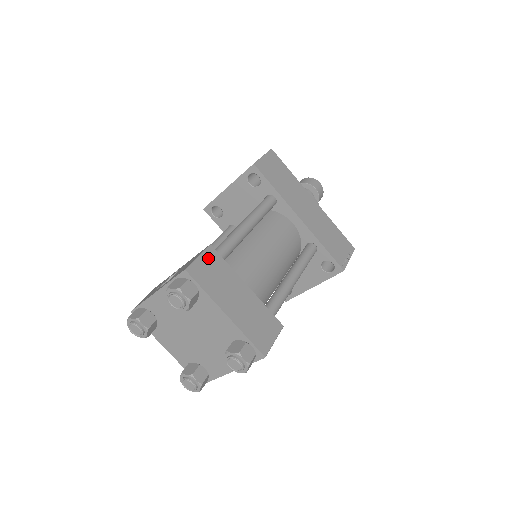
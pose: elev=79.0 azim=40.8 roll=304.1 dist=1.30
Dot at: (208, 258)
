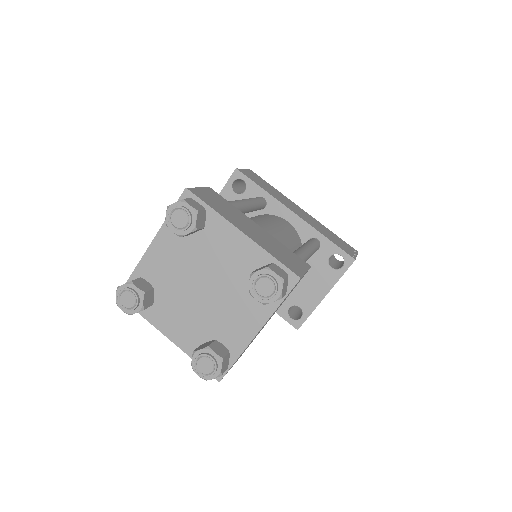
Dot at: (209, 192)
